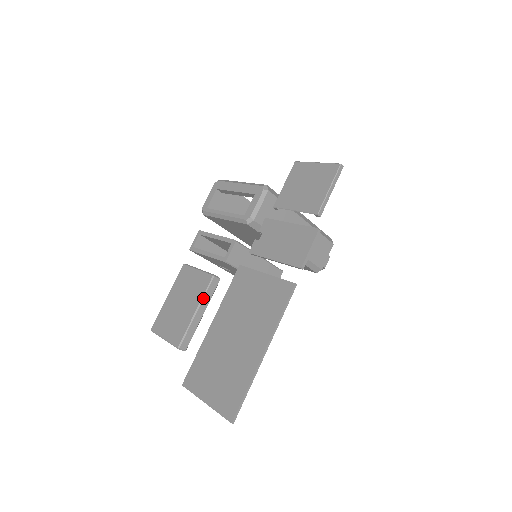
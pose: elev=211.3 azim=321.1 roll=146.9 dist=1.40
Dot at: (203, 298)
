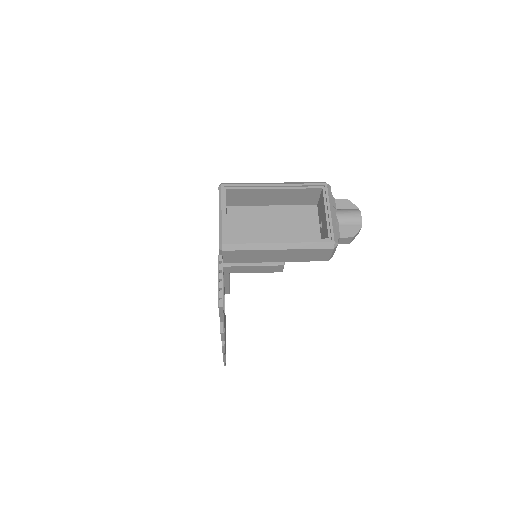
Dot at: occluded
